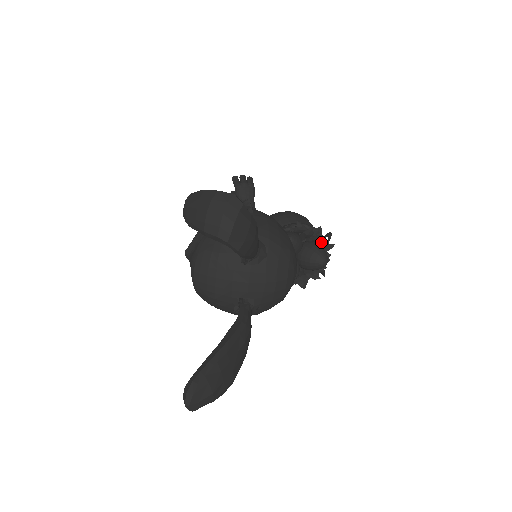
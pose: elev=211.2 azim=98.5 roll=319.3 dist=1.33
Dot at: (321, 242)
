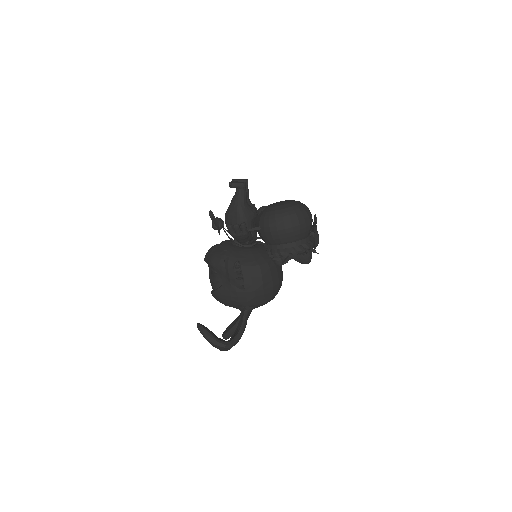
Dot at: (307, 251)
